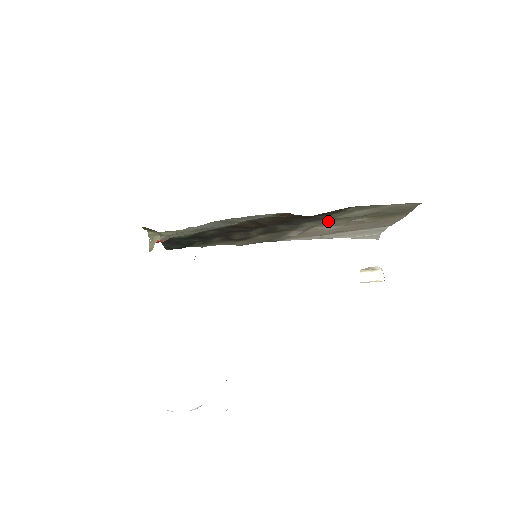
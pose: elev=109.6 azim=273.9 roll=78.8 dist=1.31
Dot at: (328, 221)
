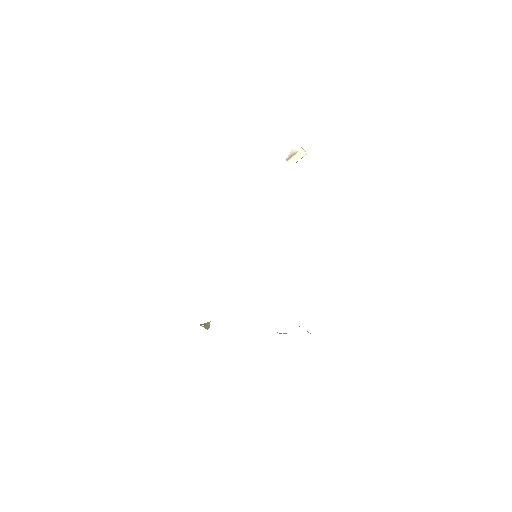
Dot at: occluded
